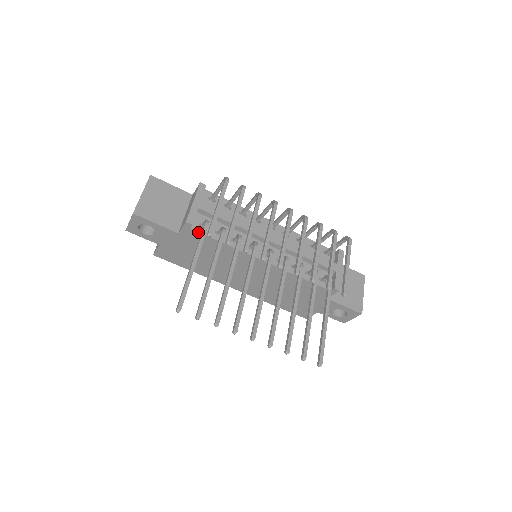
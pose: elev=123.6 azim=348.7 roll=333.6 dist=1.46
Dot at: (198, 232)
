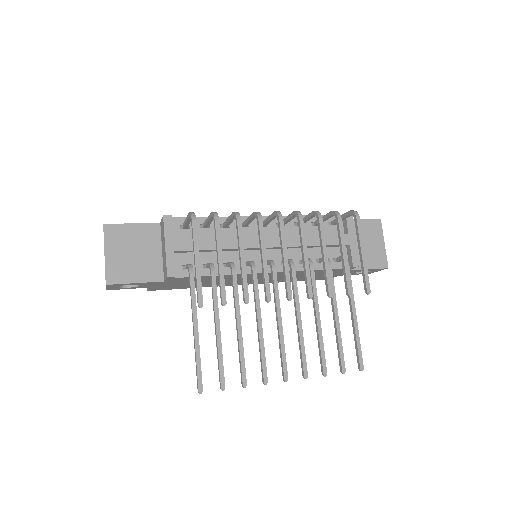
Dot at: (185, 277)
